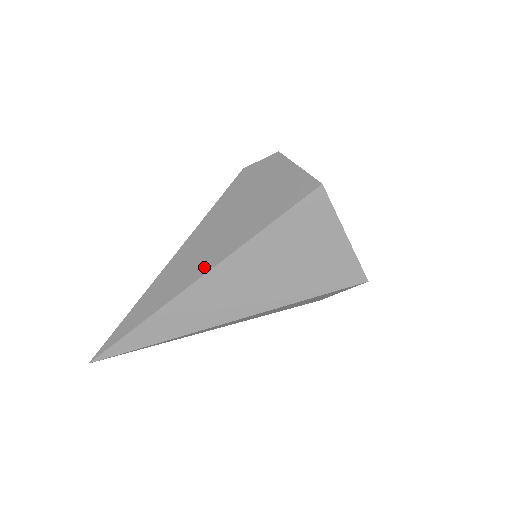
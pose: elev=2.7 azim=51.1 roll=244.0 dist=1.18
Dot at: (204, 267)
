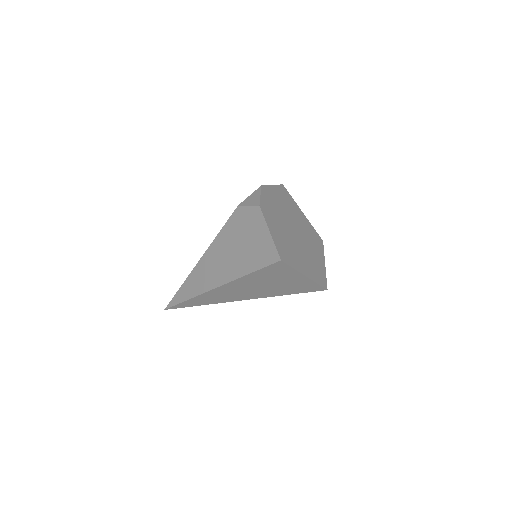
Dot at: (217, 282)
